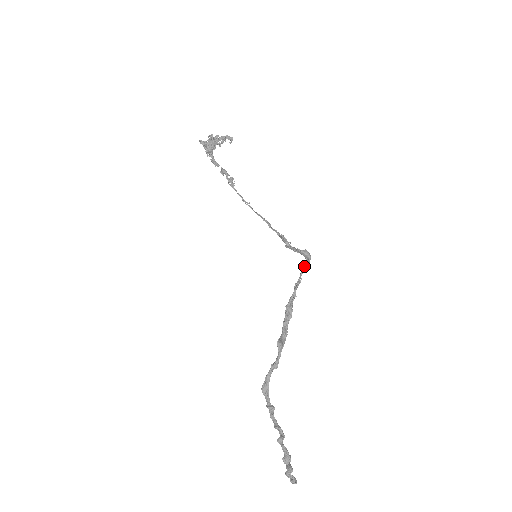
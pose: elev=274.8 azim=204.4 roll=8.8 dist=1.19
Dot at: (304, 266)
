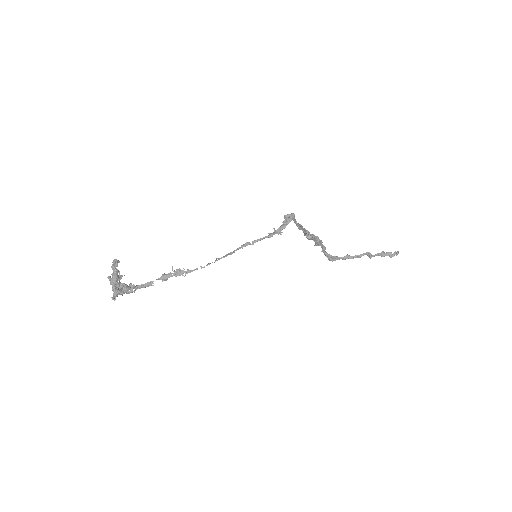
Dot at: occluded
